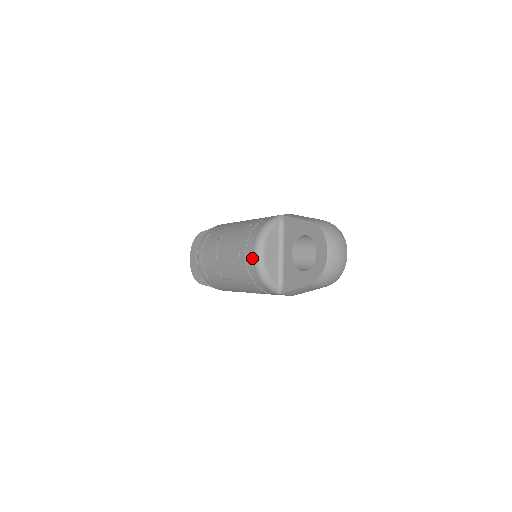
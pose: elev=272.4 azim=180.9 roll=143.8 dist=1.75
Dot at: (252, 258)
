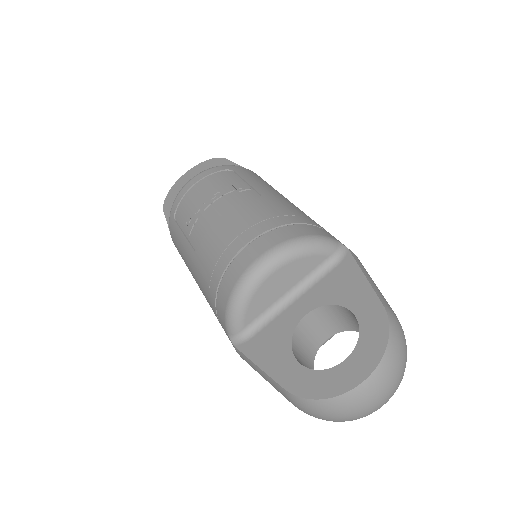
Dot at: (249, 261)
